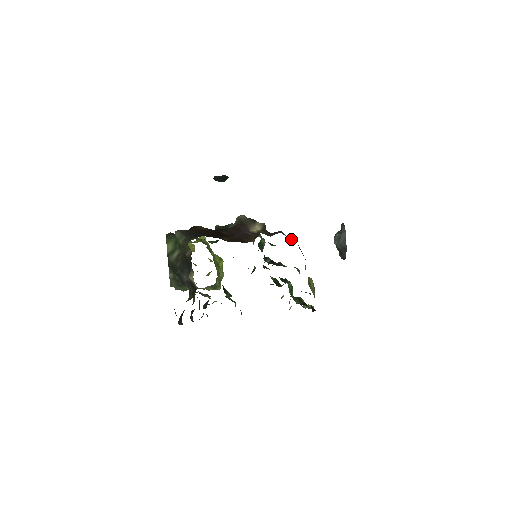
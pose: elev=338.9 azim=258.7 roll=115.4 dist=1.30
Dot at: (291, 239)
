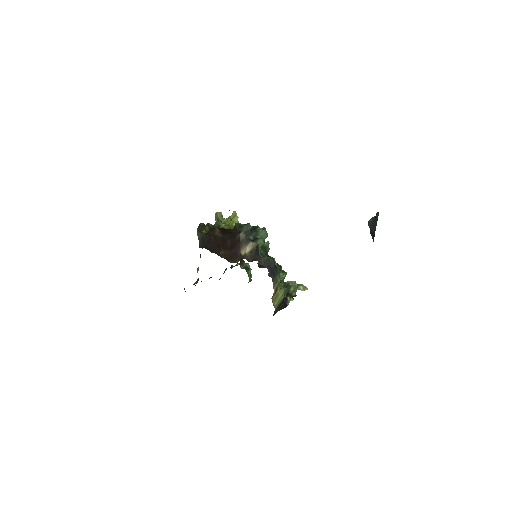
Dot at: (271, 262)
